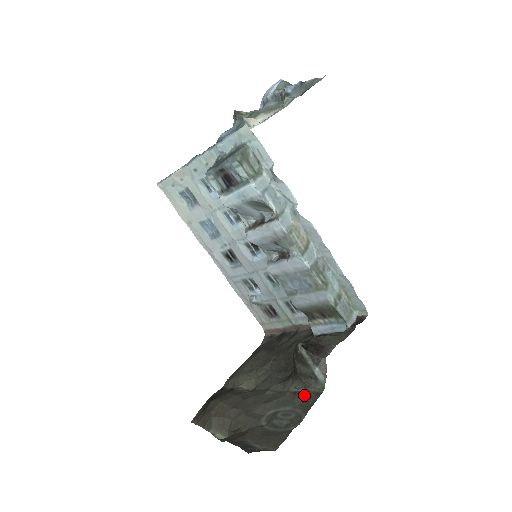
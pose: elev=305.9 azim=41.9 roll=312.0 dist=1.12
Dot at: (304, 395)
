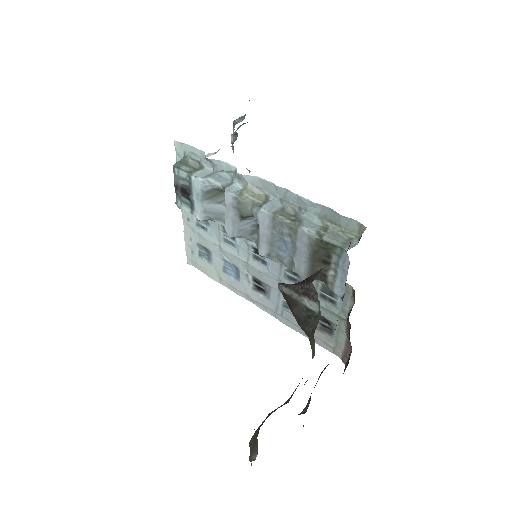
Dot at: occluded
